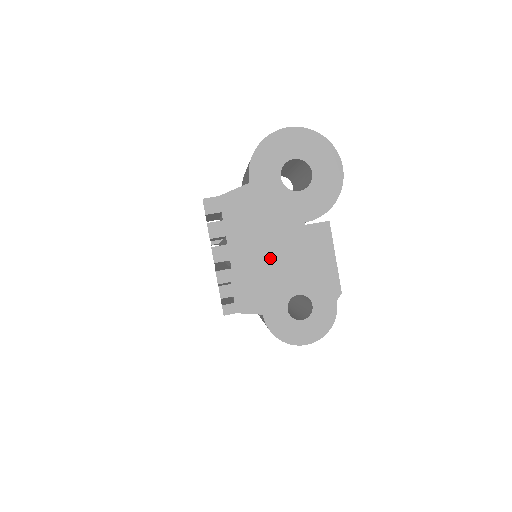
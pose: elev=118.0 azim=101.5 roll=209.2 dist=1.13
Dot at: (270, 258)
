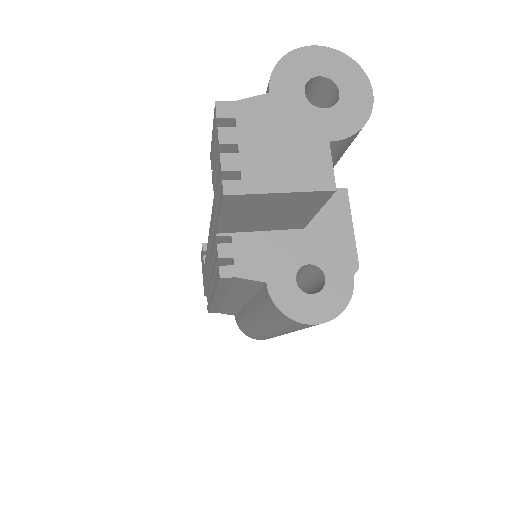
Dot at: (288, 174)
